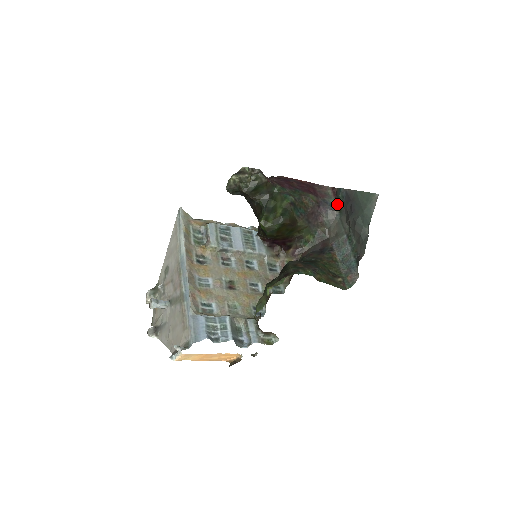
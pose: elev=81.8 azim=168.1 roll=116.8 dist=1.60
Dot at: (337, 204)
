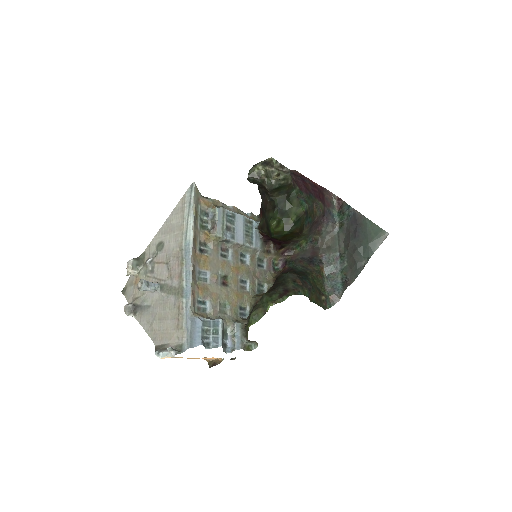
Dot at: (339, 218)
